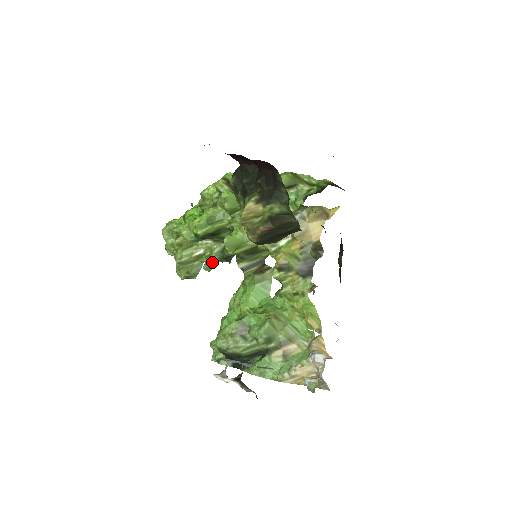
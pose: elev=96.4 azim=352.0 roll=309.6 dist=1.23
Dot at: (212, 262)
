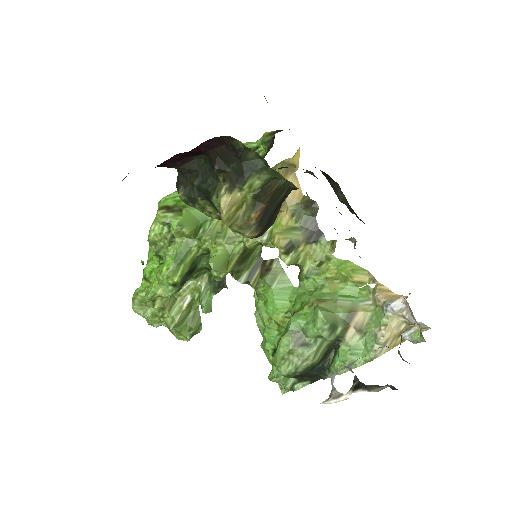
Dot at: (207, 300)
